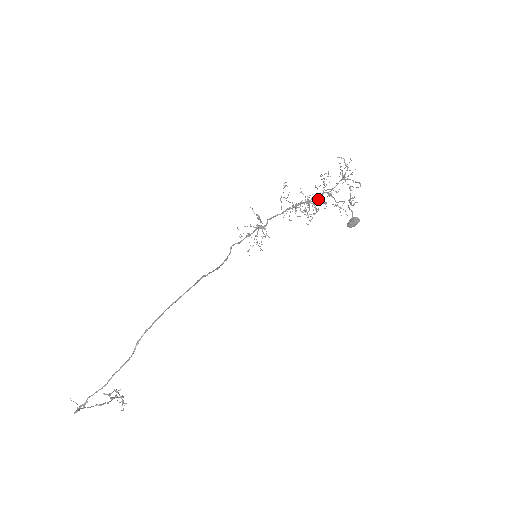
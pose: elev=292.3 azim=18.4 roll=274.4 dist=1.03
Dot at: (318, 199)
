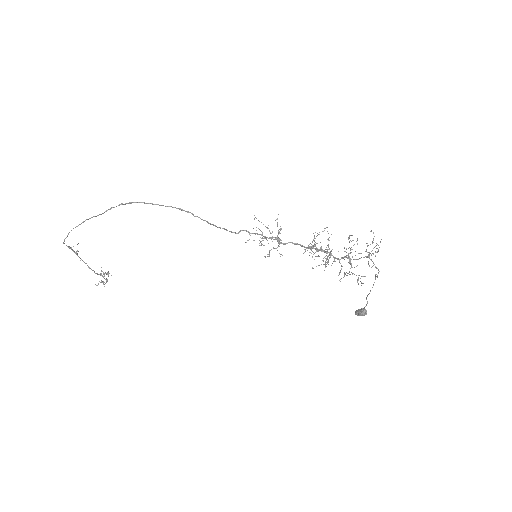
Dot at: (339, 259)
